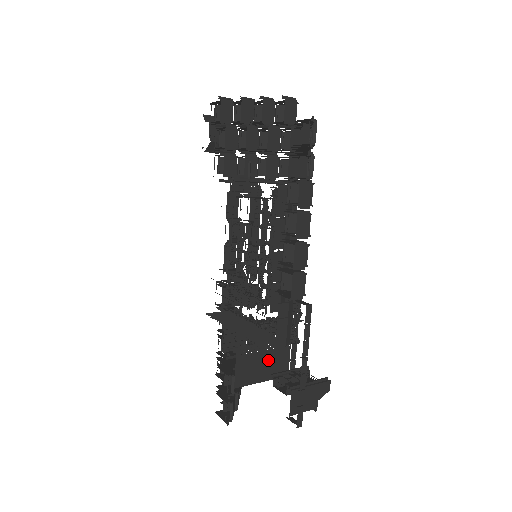
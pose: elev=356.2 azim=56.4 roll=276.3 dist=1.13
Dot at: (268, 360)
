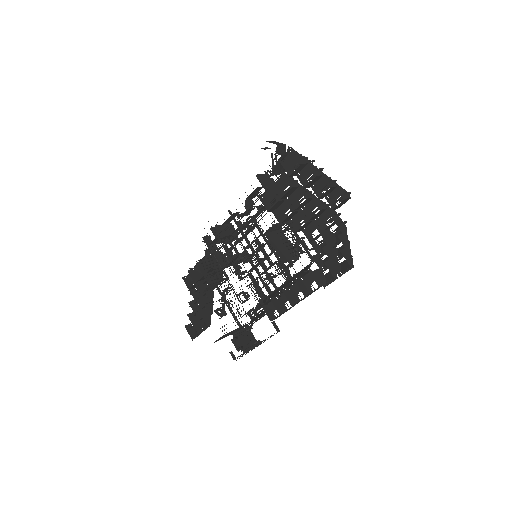
Dot at: (236, 330)
